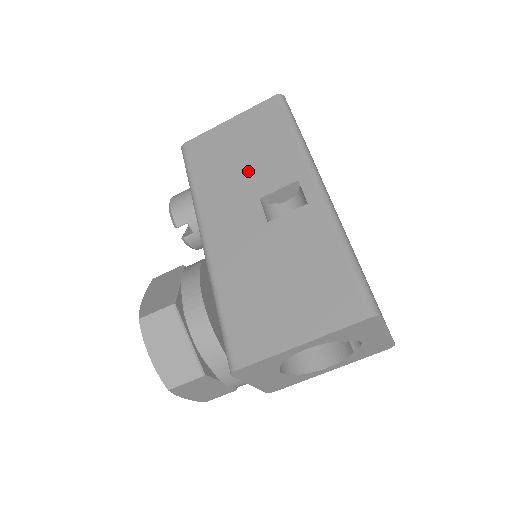
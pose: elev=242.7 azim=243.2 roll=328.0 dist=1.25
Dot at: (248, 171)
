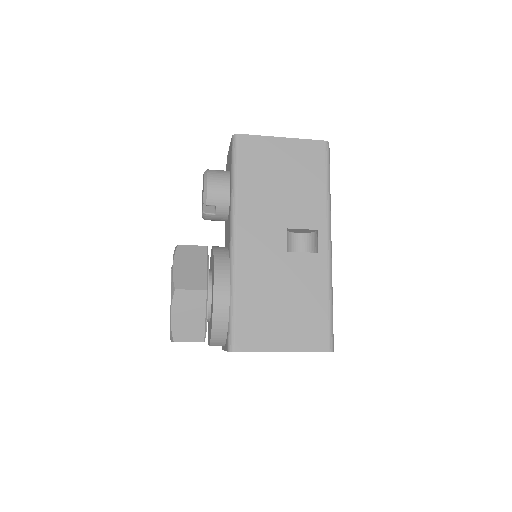
Dot at: (285, 198)
